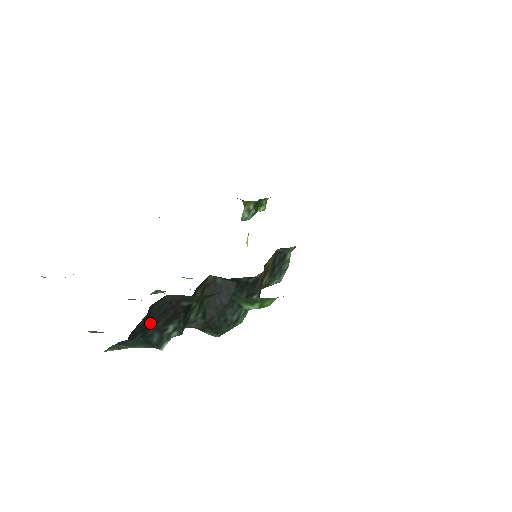
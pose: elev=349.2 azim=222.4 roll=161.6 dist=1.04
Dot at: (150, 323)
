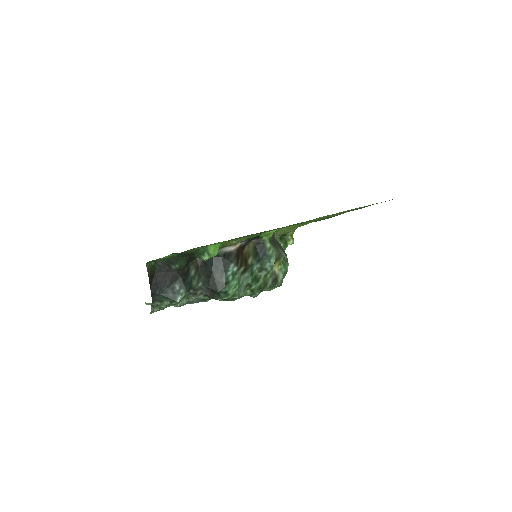
Dot at: (161, 282)
